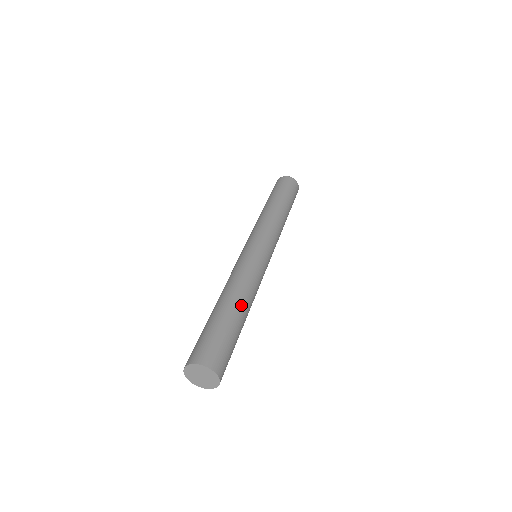
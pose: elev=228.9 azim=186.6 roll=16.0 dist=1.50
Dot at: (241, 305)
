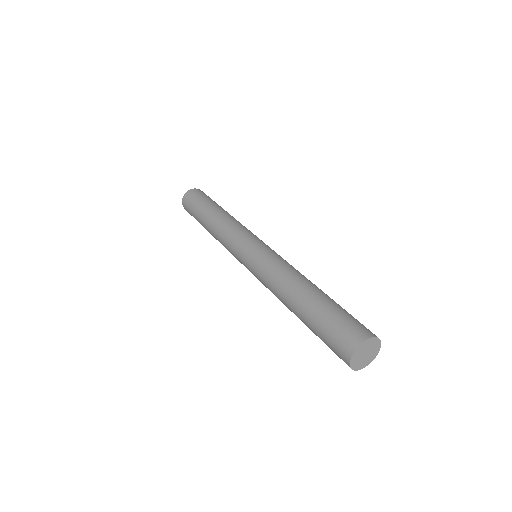
Dot at: (310, 286)
